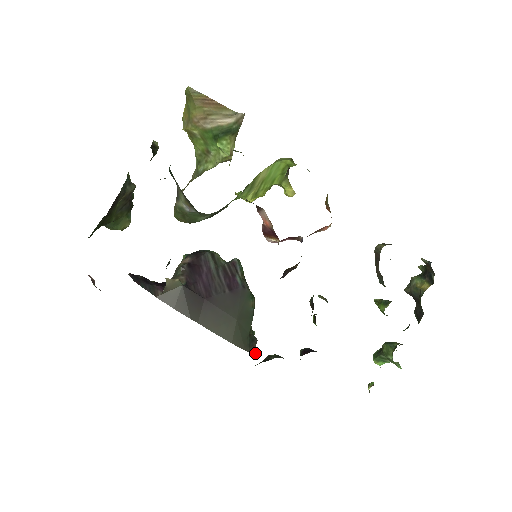
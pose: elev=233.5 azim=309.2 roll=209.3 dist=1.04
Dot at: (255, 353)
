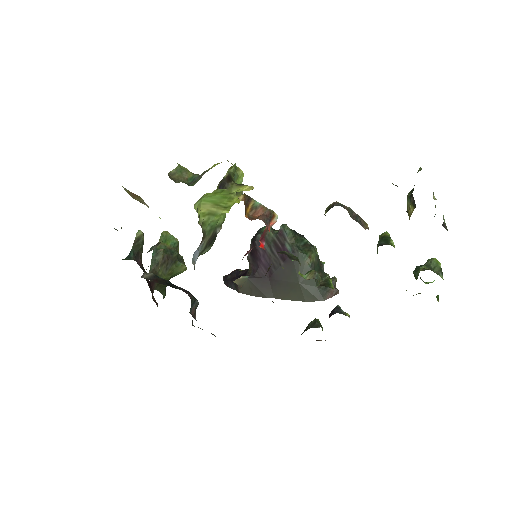
Dot at: occluded
